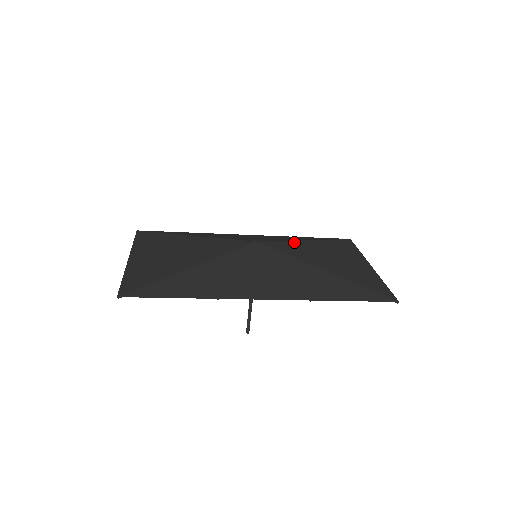
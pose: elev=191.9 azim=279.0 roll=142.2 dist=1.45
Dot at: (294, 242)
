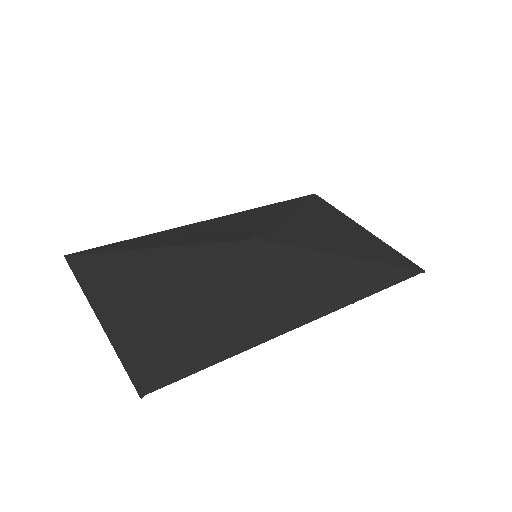
Dot at: (285, 223)
